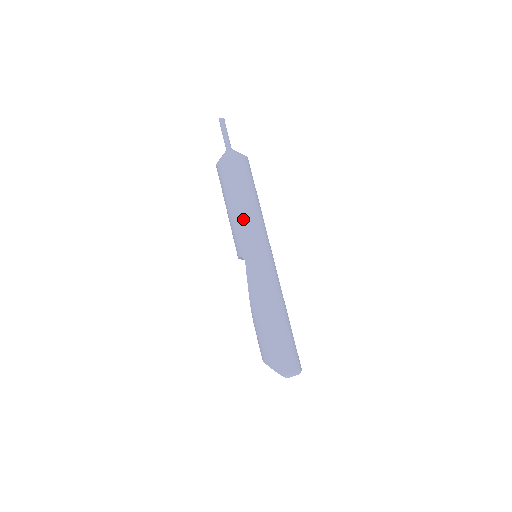
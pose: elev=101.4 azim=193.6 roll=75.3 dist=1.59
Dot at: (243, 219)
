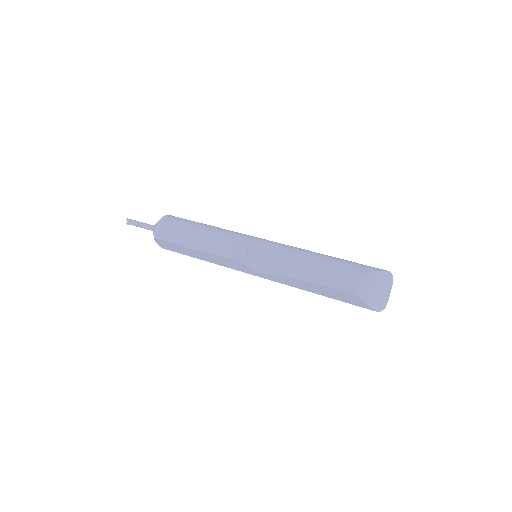
Dot at: occluded
